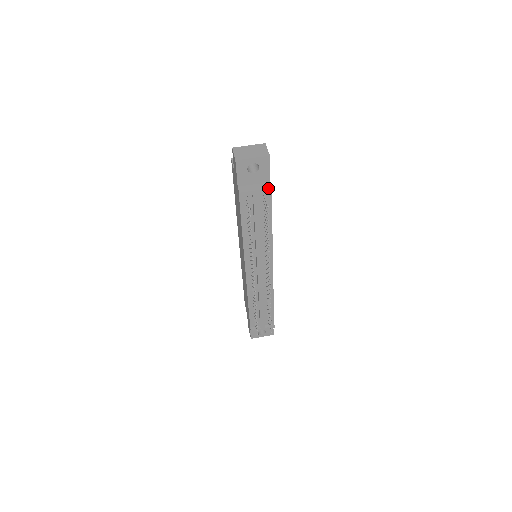
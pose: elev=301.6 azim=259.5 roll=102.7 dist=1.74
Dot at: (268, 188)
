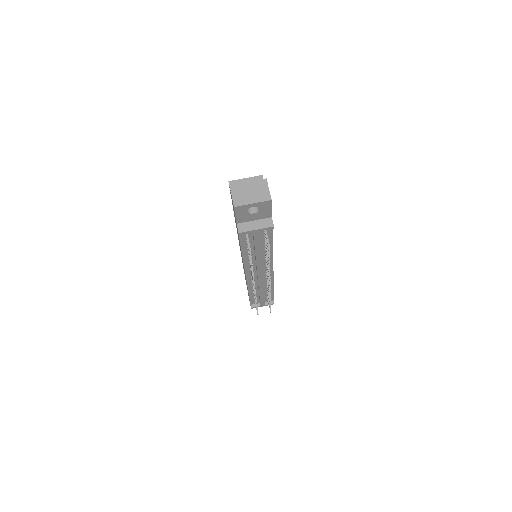
Dot at: (269, 227)
